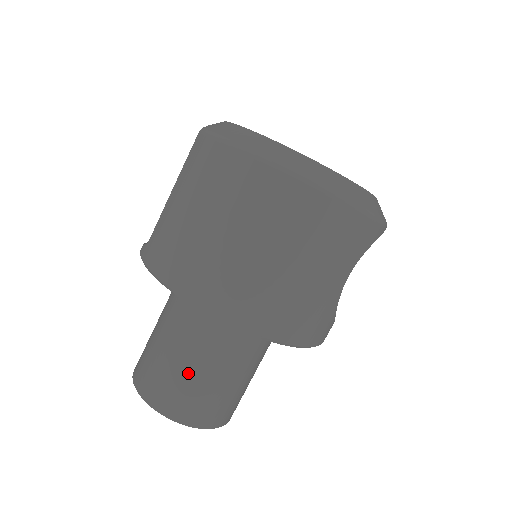
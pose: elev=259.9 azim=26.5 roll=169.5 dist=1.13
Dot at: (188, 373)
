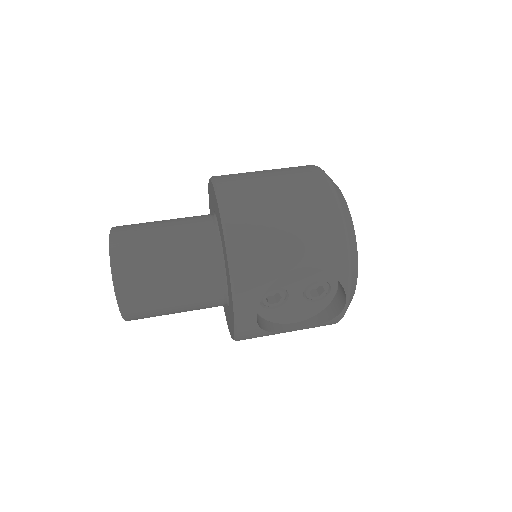
Dot at: (154, 232)
